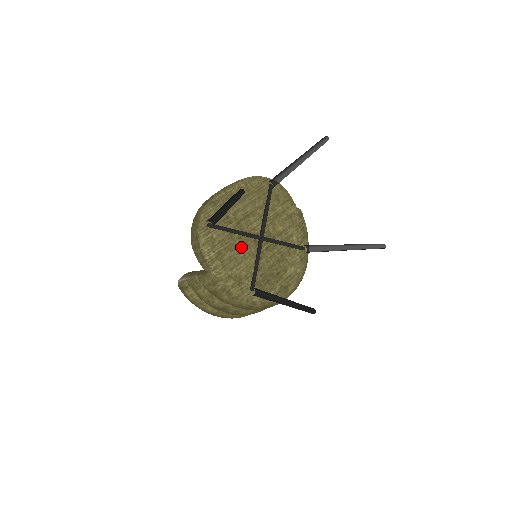
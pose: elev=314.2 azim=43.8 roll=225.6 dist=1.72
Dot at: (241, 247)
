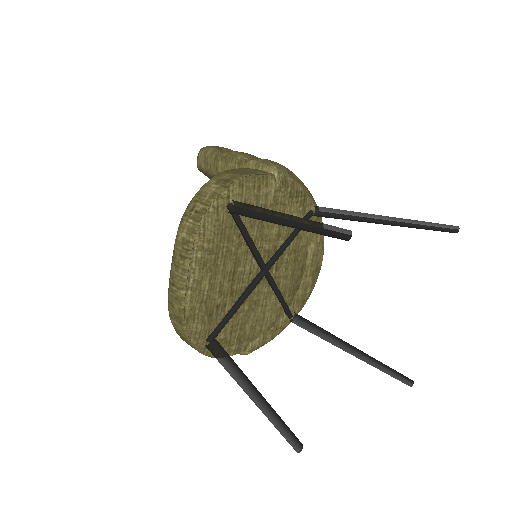
Dot at: (253, 305)
